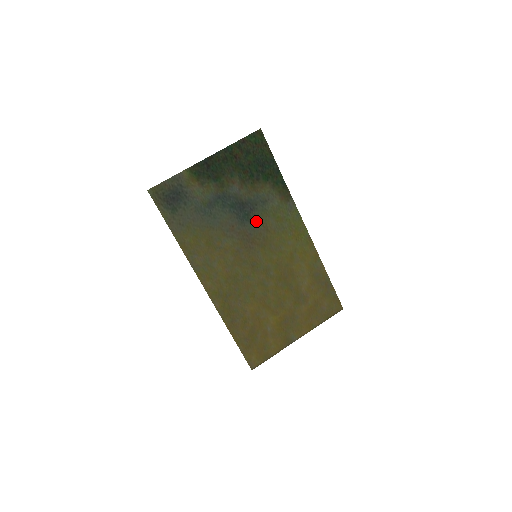
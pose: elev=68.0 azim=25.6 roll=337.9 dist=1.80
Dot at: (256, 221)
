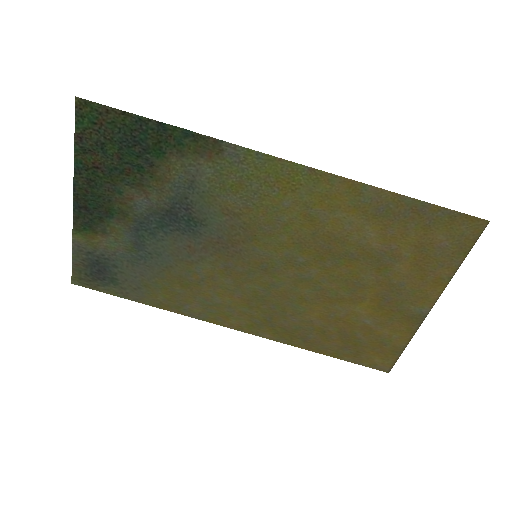
Dot at: (209, 217)
